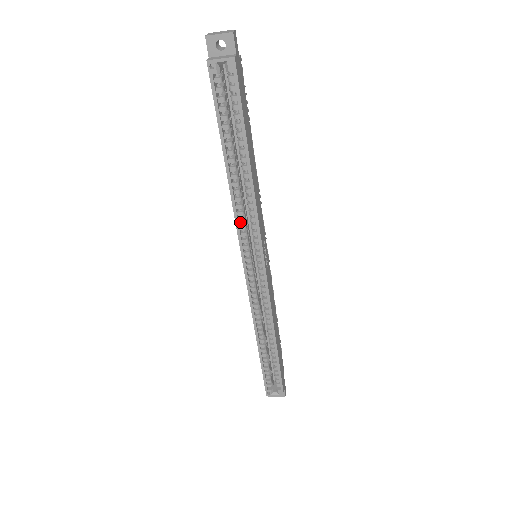
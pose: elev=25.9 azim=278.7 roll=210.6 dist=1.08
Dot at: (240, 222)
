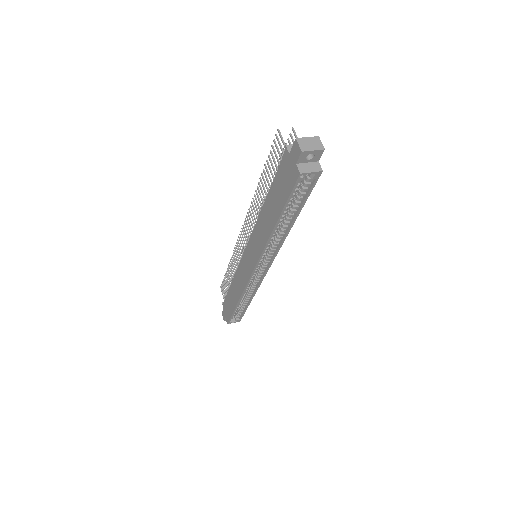
Dot at: (265, 250)
